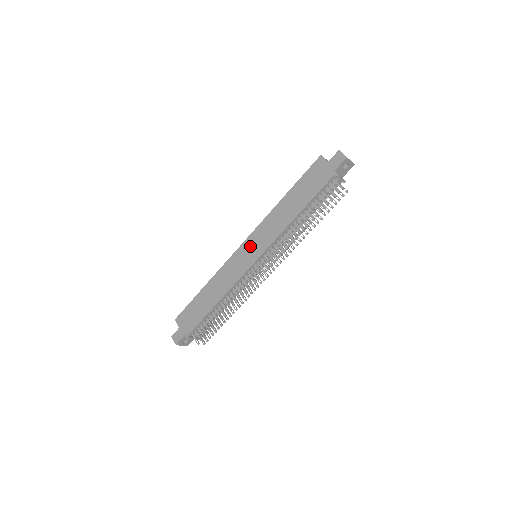
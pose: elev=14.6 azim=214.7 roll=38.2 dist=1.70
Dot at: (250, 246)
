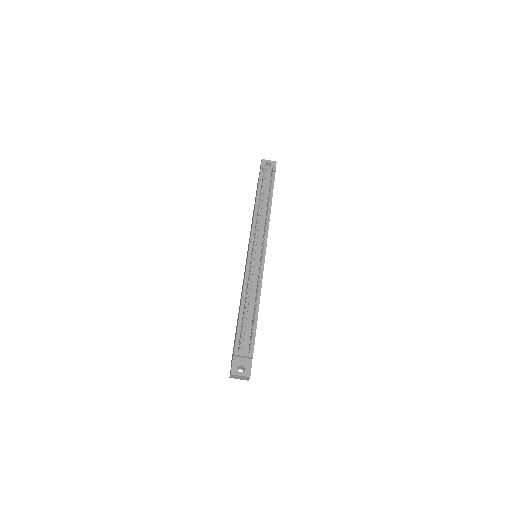
Dot at: (247, 254)
